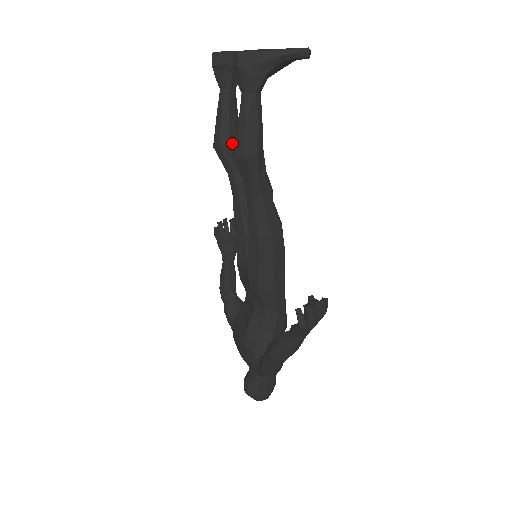
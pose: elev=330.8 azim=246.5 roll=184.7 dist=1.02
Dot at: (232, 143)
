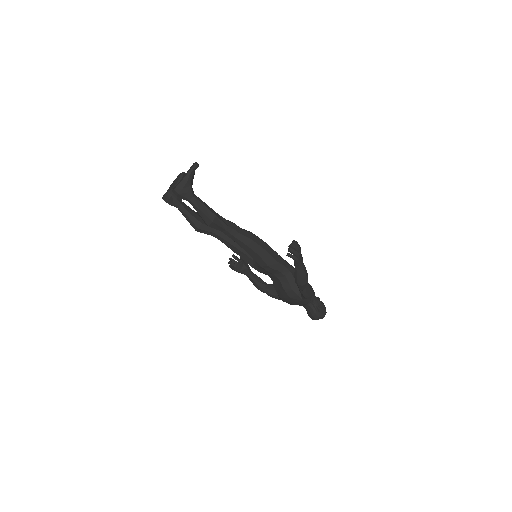
Dot at: (202, 222)
